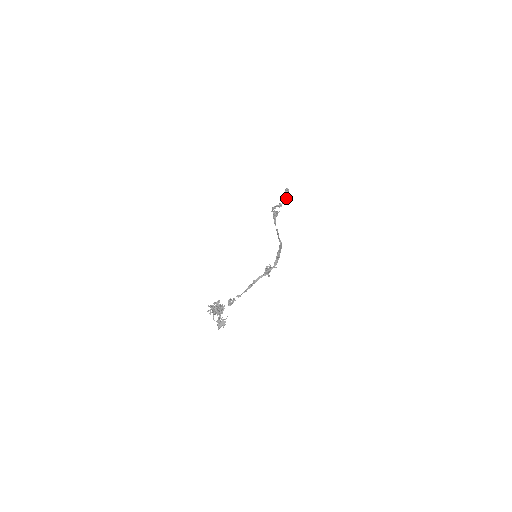
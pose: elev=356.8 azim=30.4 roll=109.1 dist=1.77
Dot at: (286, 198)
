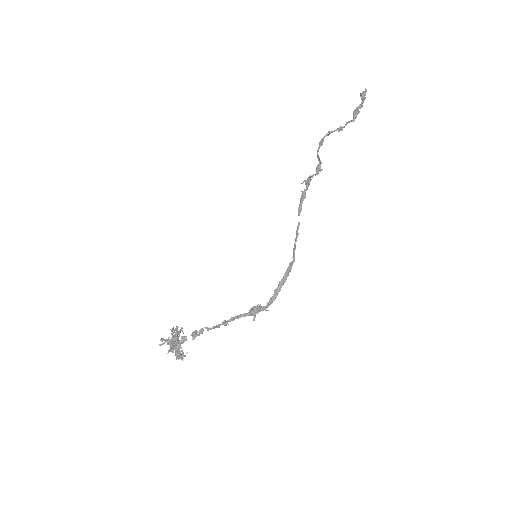
Dot at: (354, 117)
